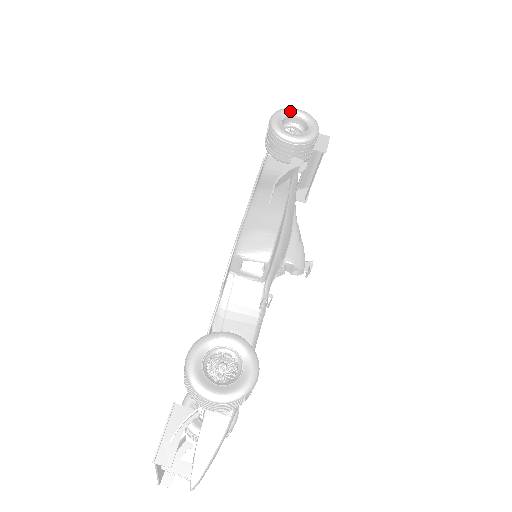
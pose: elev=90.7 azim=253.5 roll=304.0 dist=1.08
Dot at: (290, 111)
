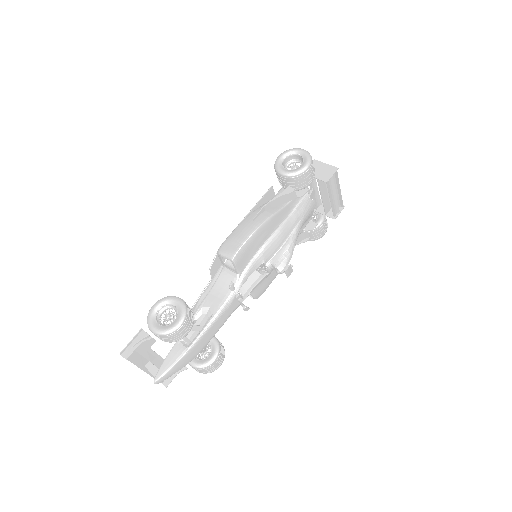
Dot at: (294, 151)
